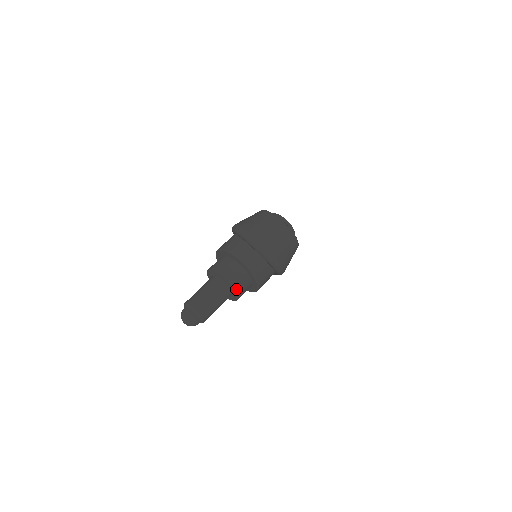
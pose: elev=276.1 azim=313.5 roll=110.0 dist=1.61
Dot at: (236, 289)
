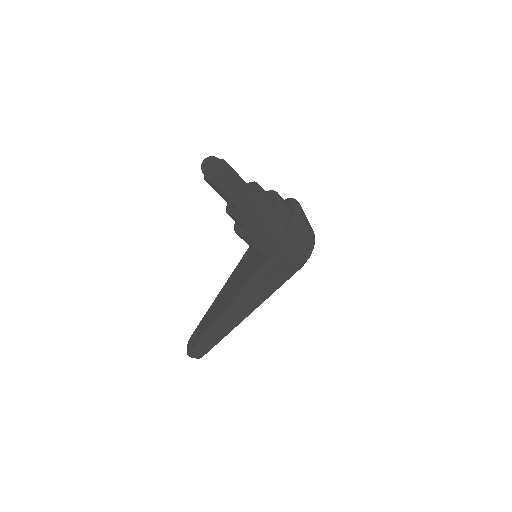
Dot at: (257, 196)
